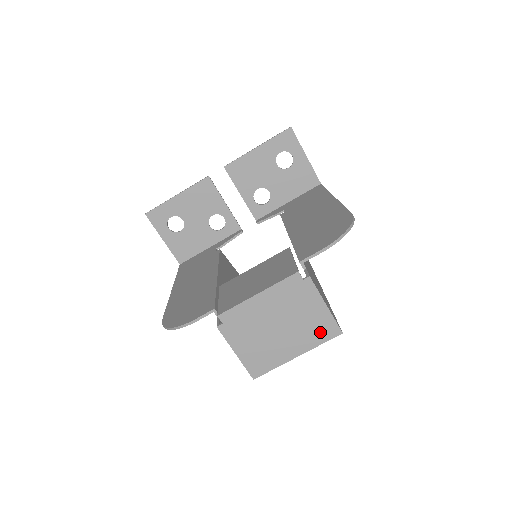
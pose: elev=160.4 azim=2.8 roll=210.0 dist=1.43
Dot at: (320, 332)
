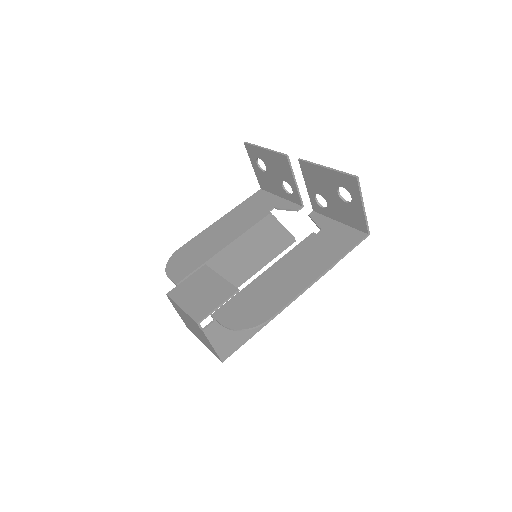
Dot at: (212, 350)
